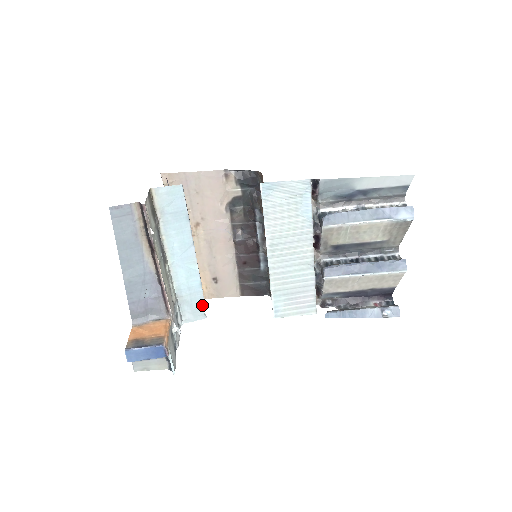
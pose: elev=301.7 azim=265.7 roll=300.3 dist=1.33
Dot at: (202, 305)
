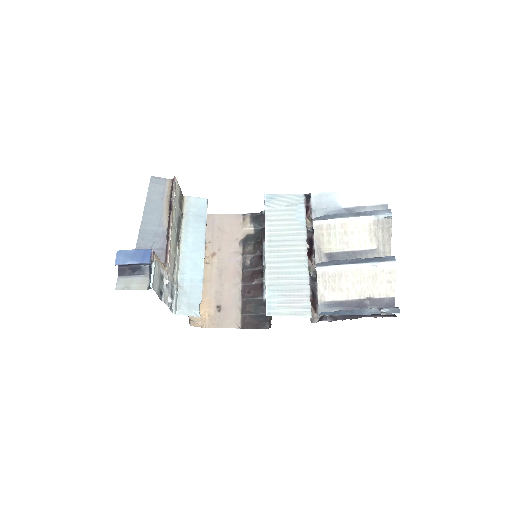
Dot at: (199, 301)
